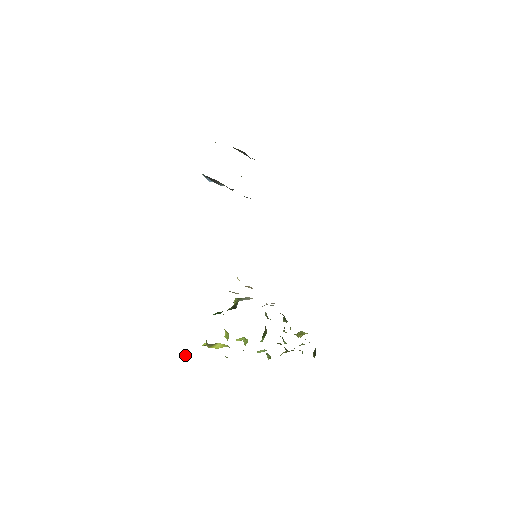
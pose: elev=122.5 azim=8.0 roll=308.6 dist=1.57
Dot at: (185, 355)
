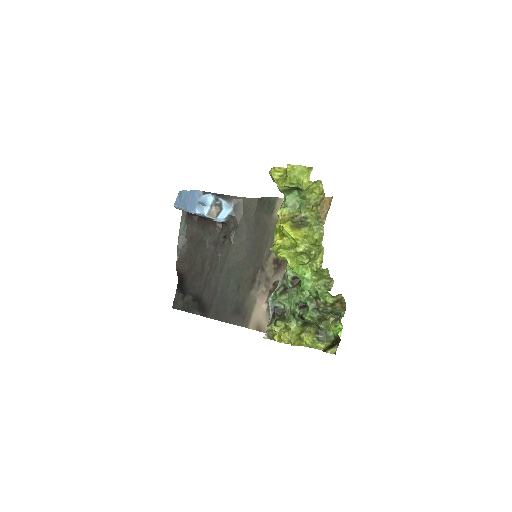
Dot at: (308, 187)
